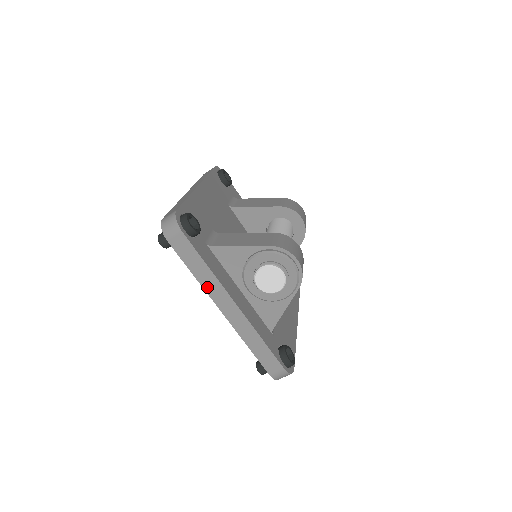
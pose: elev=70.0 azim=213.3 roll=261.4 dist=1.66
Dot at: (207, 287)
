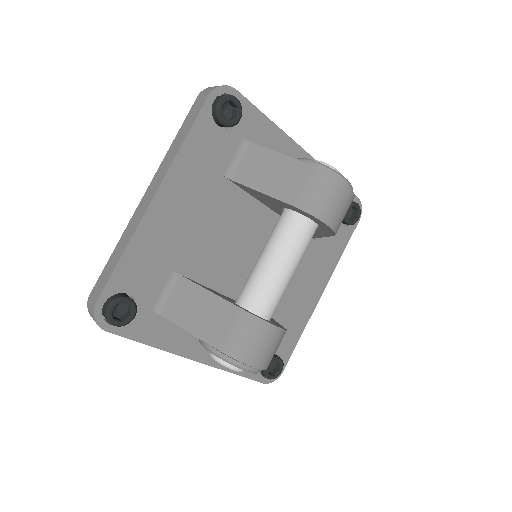
Dot at: occluded
